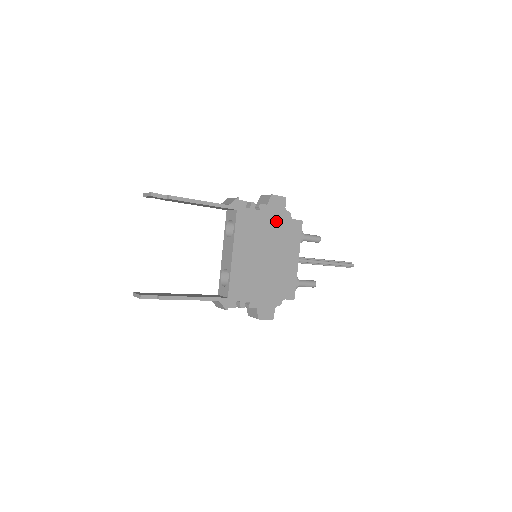
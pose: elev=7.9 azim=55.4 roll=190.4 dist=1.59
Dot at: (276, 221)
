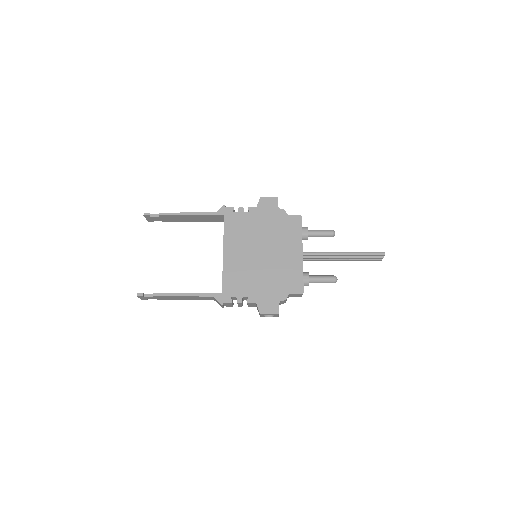
Dot at: (269, 220)
